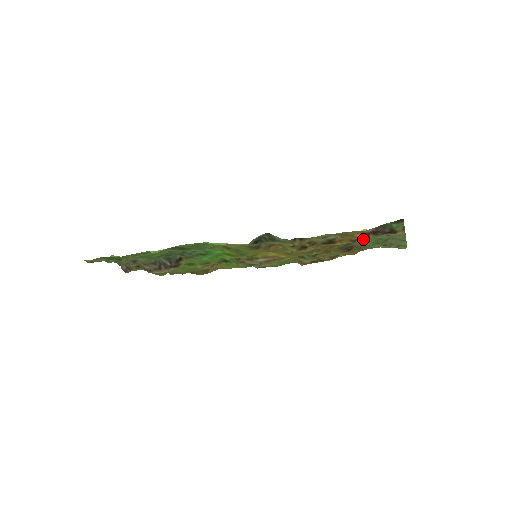
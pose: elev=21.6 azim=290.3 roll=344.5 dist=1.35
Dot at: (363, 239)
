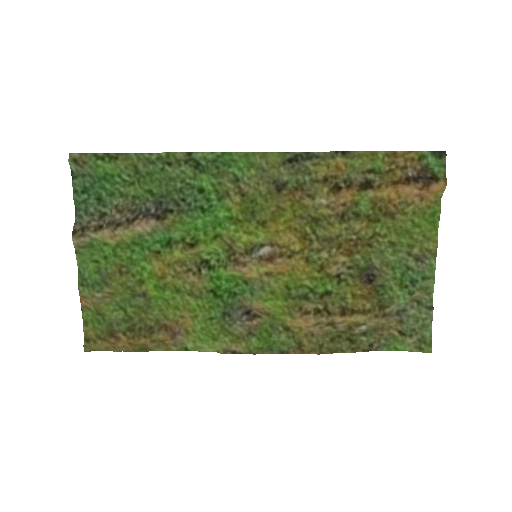
Dot at: (388, 266)
